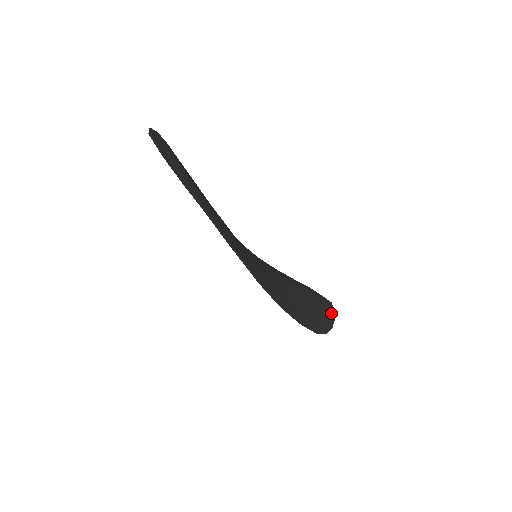
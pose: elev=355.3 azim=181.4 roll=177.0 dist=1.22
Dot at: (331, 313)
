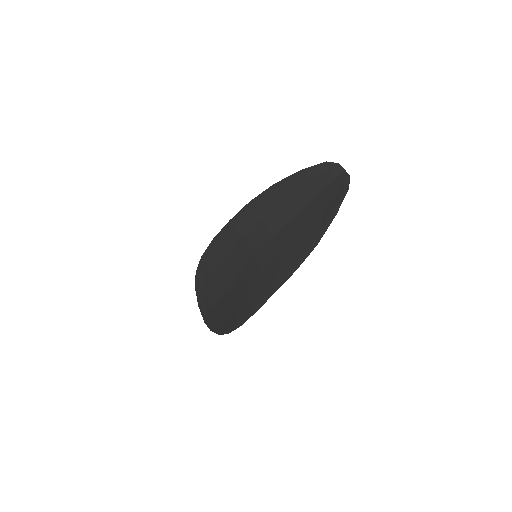
Dot at: (215, 327)
